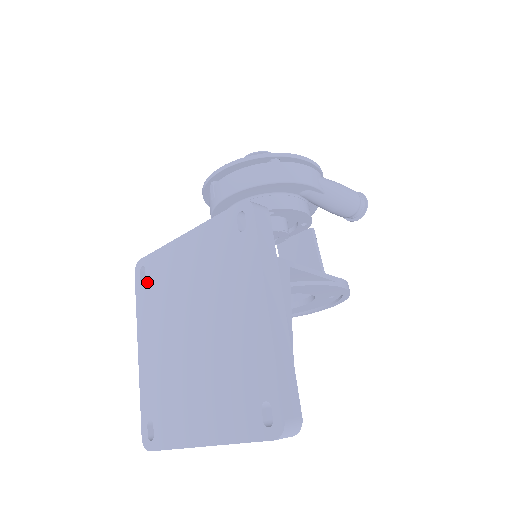
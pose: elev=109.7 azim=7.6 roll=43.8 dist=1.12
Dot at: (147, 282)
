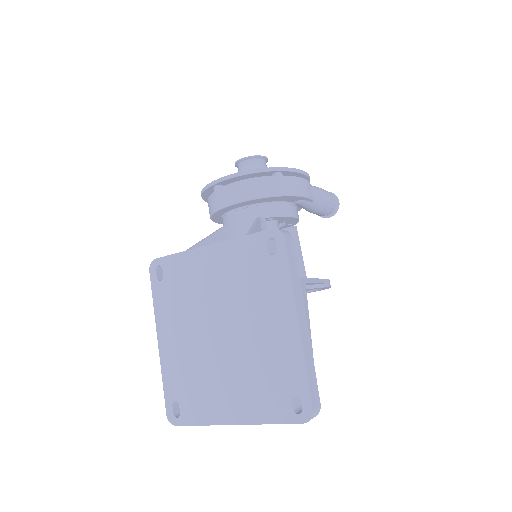
Dot at: (166, 281)
